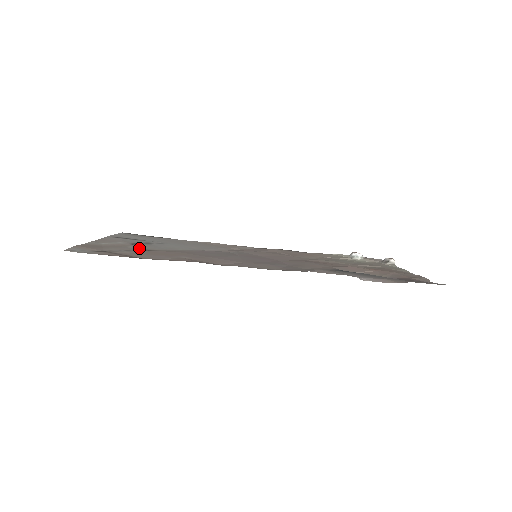
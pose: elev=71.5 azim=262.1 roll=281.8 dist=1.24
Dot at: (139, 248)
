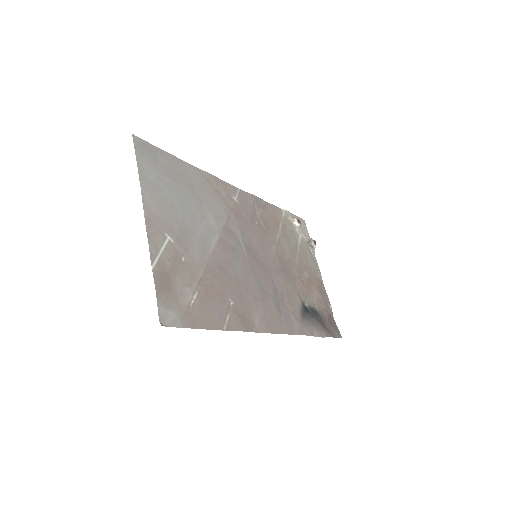
Dot at: (192, 266)
